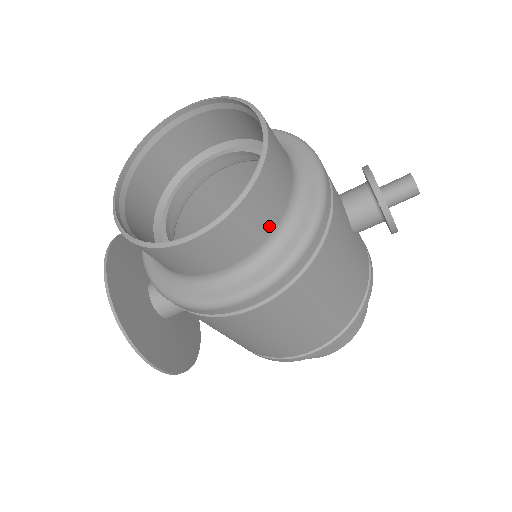
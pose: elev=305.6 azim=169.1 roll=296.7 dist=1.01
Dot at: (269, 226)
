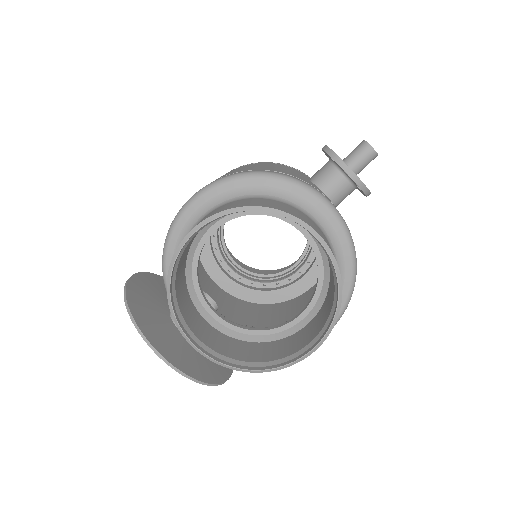
Dot at: occluded
